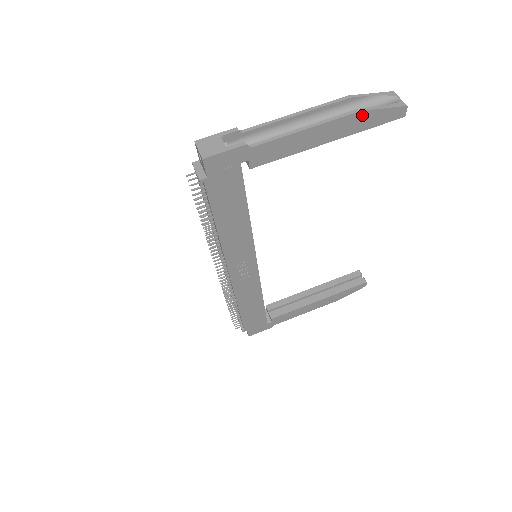
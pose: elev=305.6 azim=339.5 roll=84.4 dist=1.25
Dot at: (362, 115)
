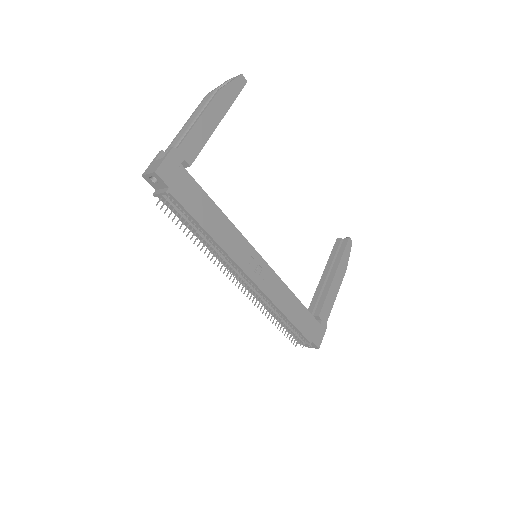
Dot at: (223, 92)
